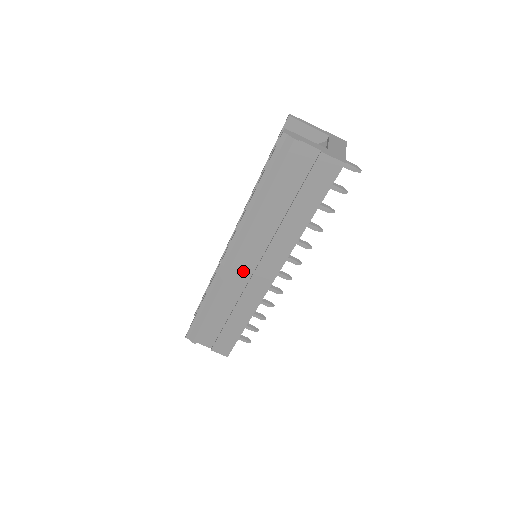
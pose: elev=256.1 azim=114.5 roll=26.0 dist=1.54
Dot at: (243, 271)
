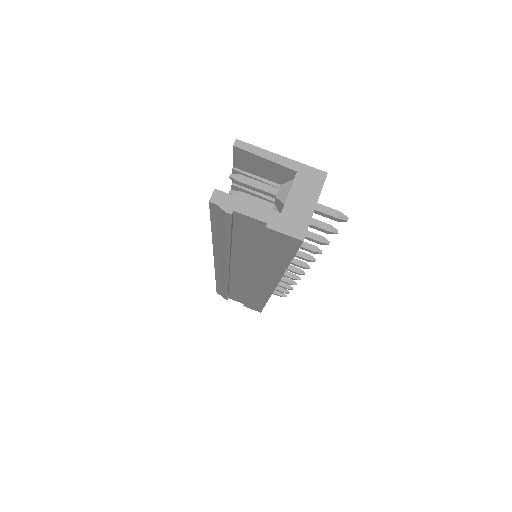
Dot at: (240, 276)
